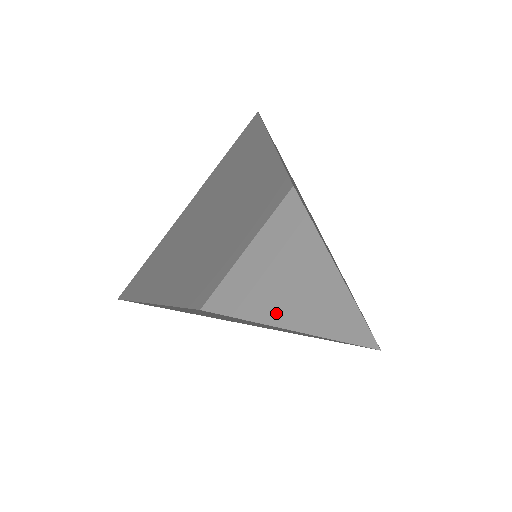
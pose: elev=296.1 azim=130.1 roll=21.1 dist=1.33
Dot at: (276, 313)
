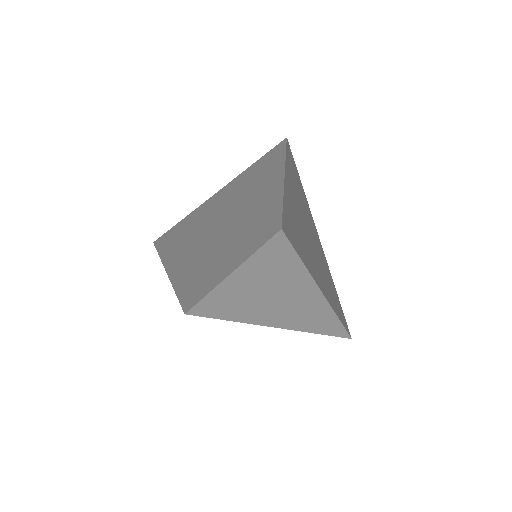
Dot at: (259, 315)
